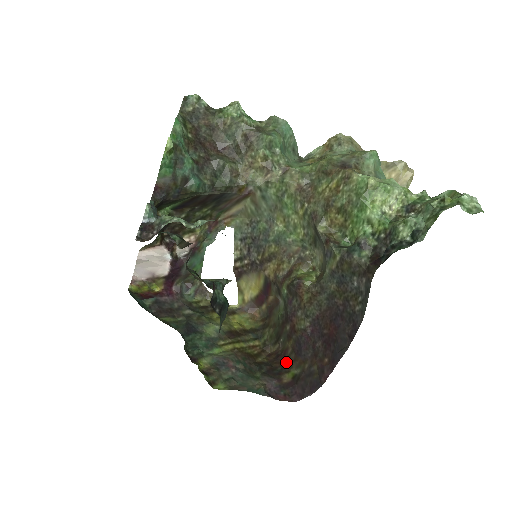
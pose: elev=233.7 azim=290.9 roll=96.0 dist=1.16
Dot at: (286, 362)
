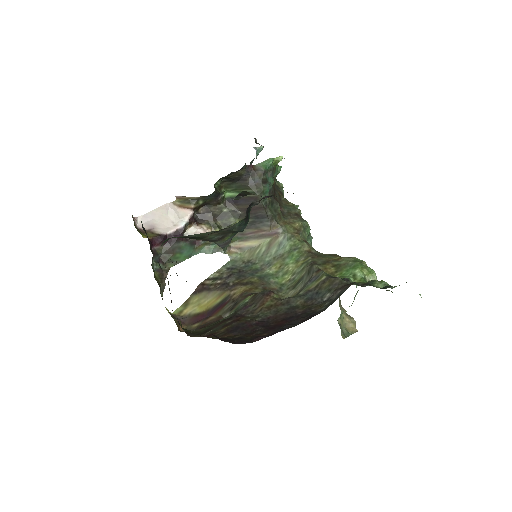
Dot at: (209, 337)
